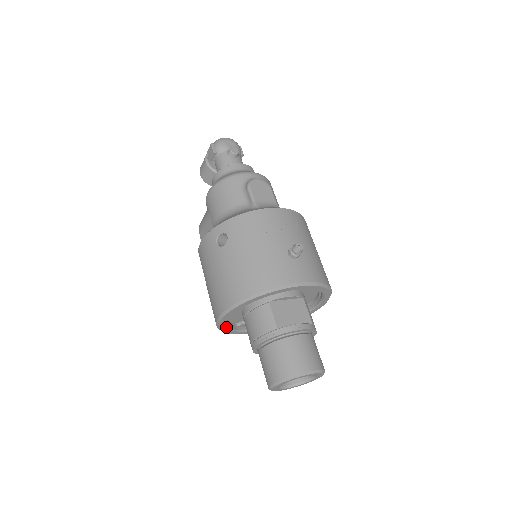
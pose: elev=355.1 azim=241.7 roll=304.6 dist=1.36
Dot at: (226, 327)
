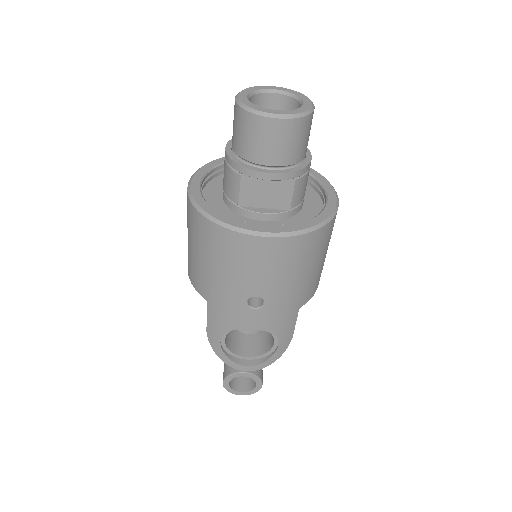
Dot at: (205, 203)
